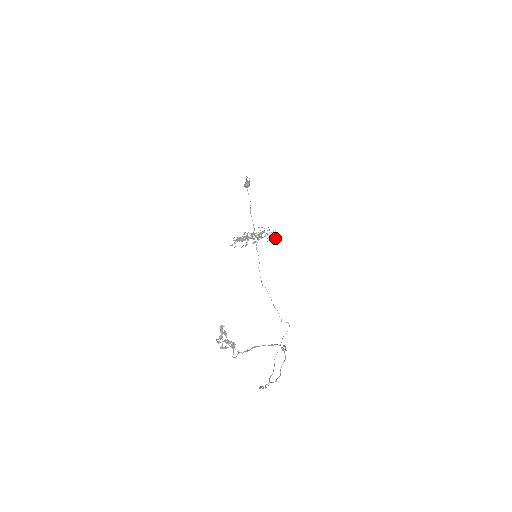
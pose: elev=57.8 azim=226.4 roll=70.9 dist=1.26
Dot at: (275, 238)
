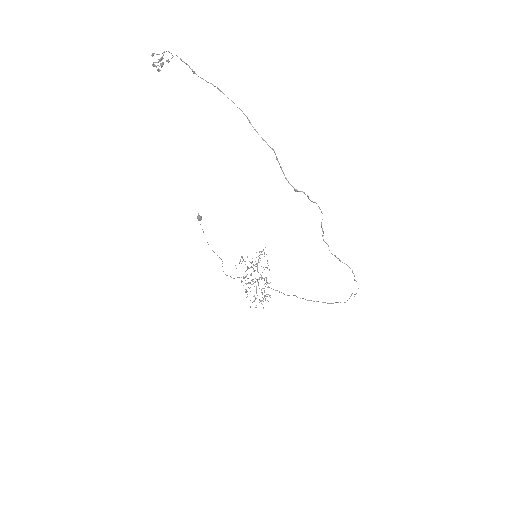
Dot at: (266, 254)
